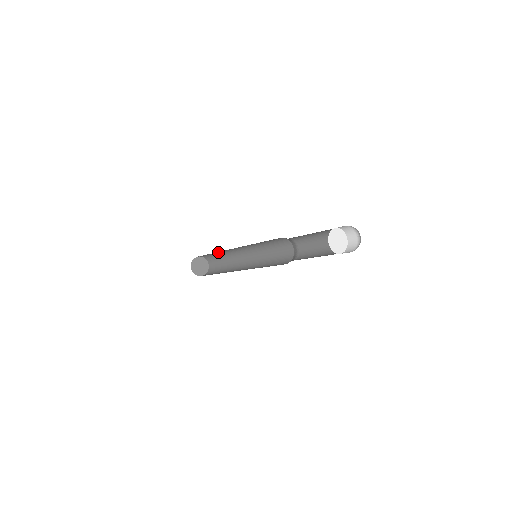
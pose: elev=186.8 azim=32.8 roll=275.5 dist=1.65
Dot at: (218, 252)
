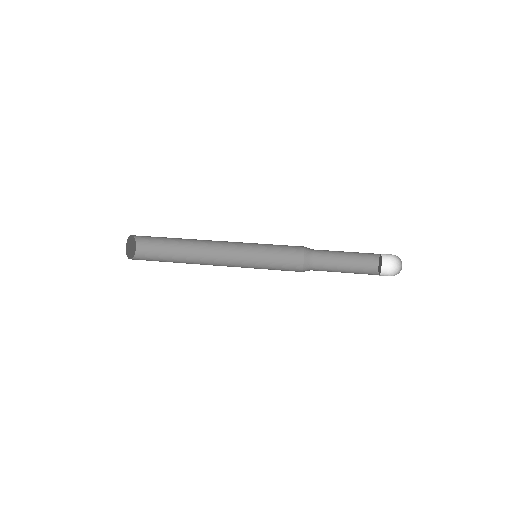
Dot at: occluded
